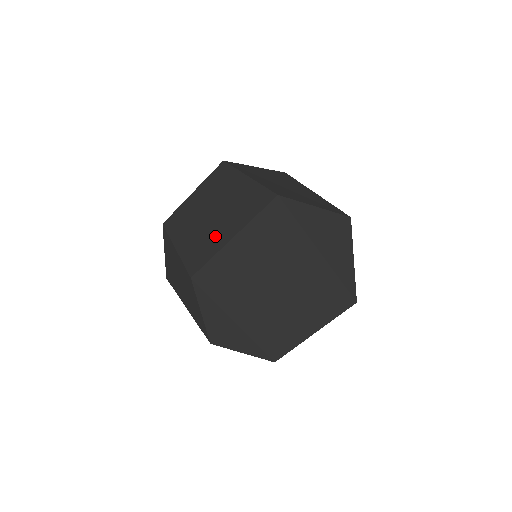
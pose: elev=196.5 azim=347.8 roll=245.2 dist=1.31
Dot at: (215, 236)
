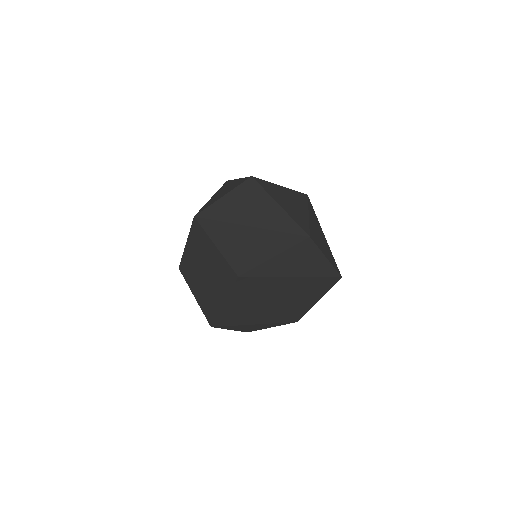
Dot at: (213, 297)
